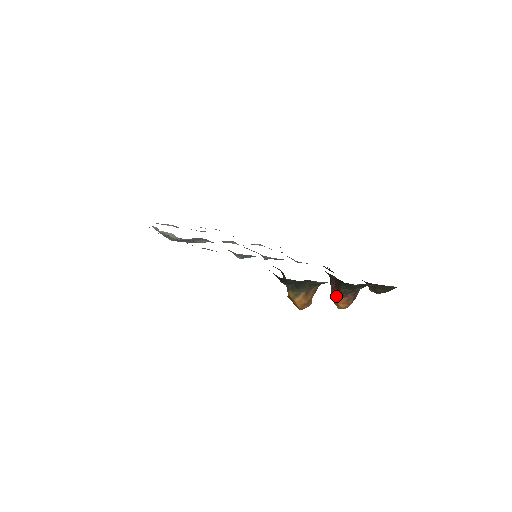
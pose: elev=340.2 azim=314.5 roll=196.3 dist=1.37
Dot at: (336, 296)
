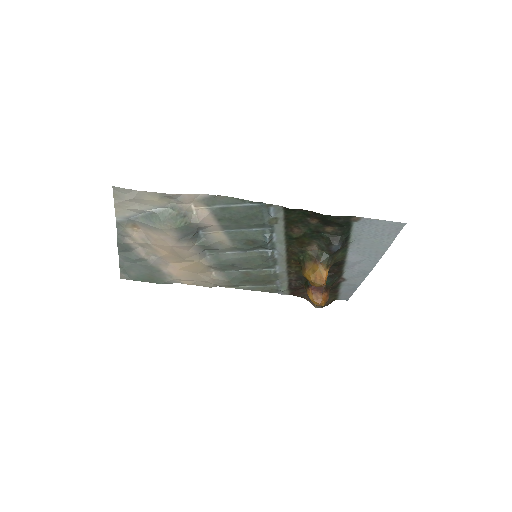
Dot at: (319, 292)
